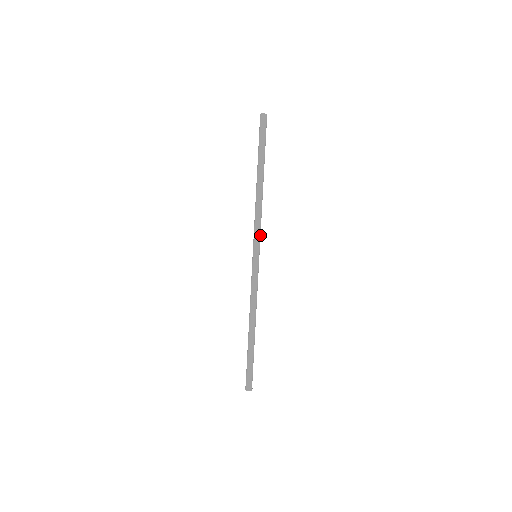
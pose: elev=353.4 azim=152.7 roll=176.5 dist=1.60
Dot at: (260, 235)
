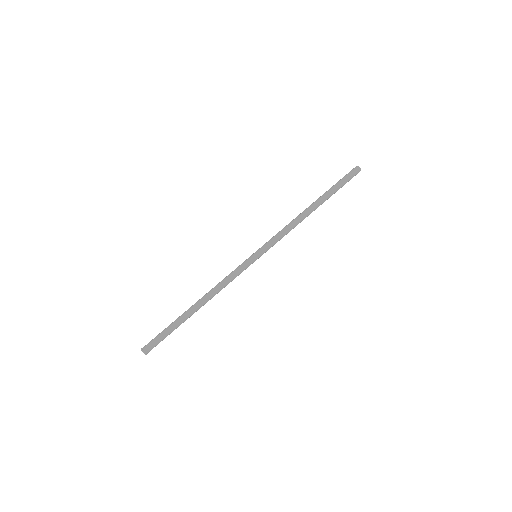
Dot at: (274, 244)
